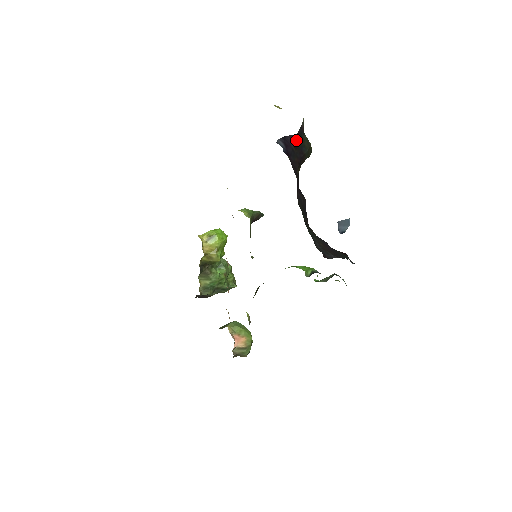
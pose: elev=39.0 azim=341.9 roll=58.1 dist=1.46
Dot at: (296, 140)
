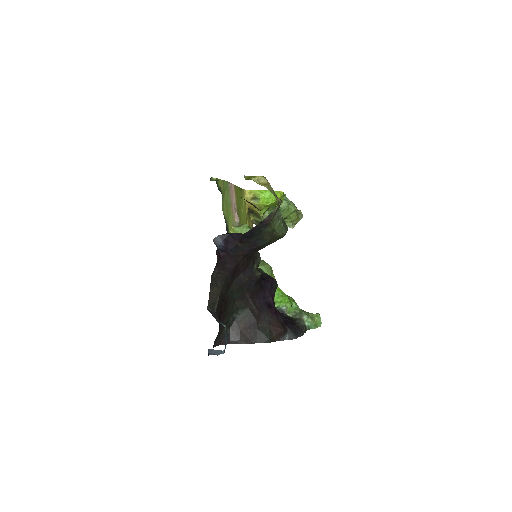
Dot at: (246, 236)
